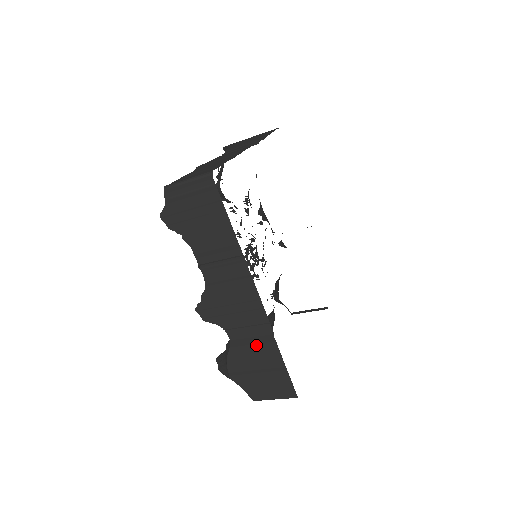
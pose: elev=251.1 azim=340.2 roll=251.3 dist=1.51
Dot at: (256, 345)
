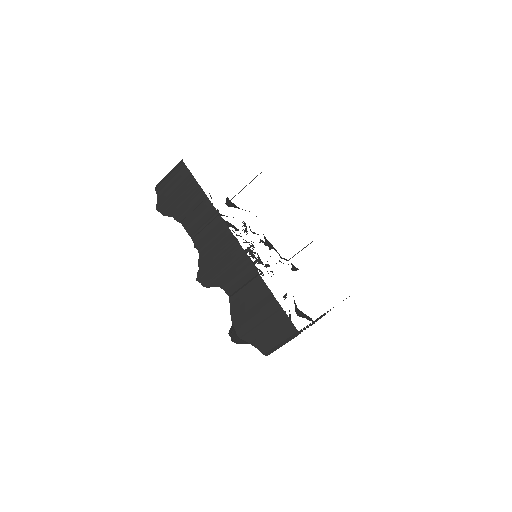
Dot at: (249, 290)
